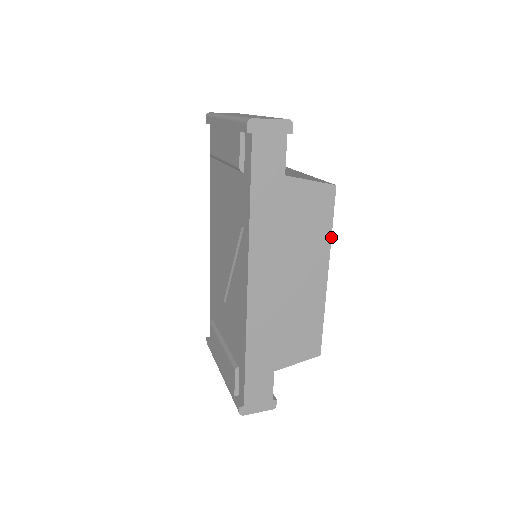
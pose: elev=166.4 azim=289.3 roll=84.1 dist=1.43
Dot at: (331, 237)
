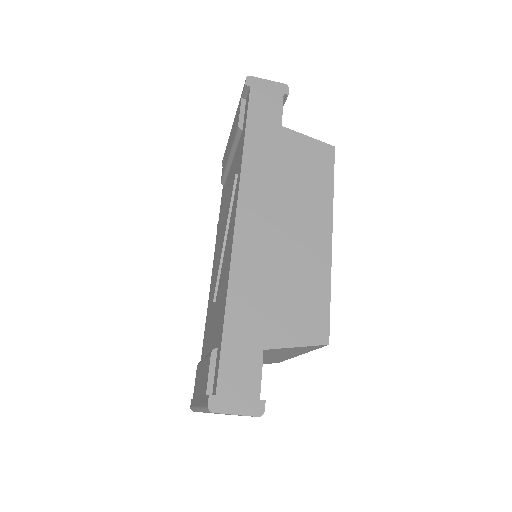
Dot at: (333, 195)
